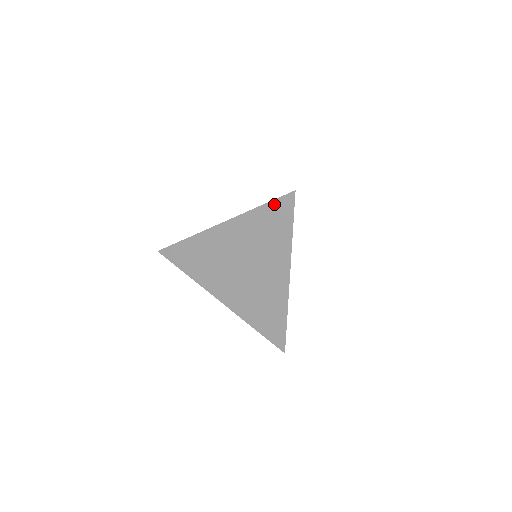
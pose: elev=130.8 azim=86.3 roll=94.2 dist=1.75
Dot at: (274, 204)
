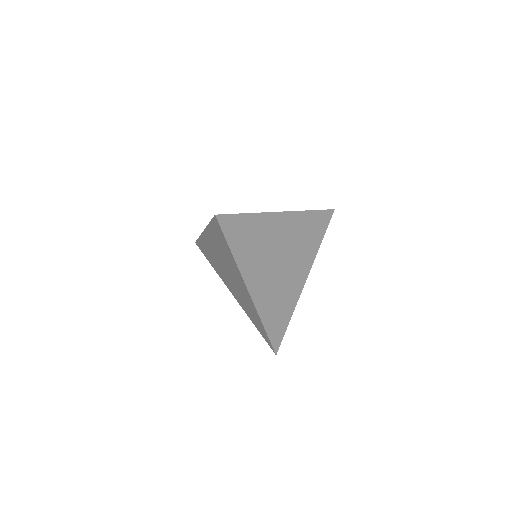
Dot at: (213, 224)
